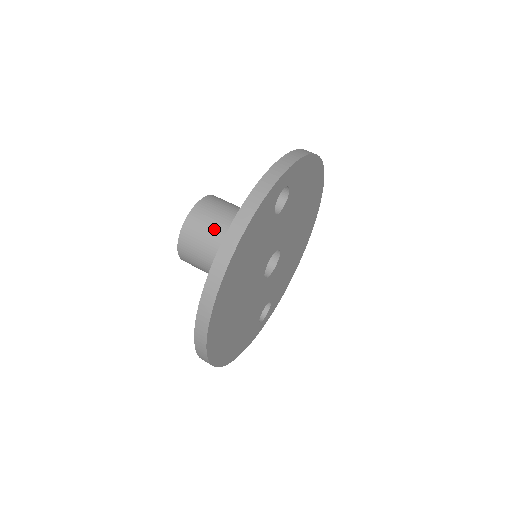
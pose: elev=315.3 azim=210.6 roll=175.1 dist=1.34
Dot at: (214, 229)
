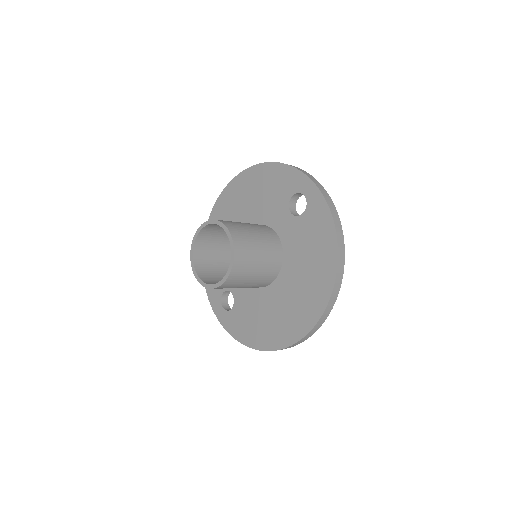
Dot at: (256, 247)
